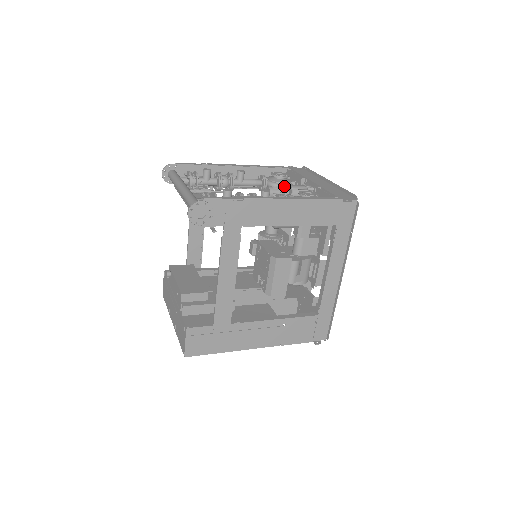
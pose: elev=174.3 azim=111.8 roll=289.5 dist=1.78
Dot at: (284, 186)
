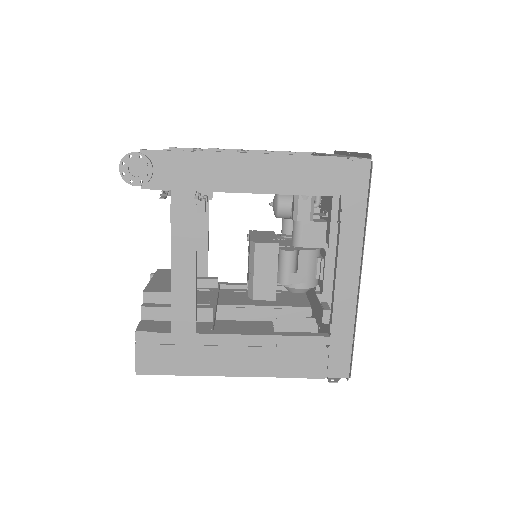
Dot at: occluded
